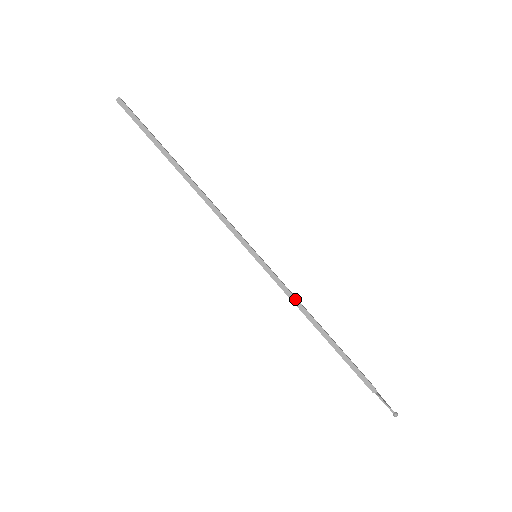
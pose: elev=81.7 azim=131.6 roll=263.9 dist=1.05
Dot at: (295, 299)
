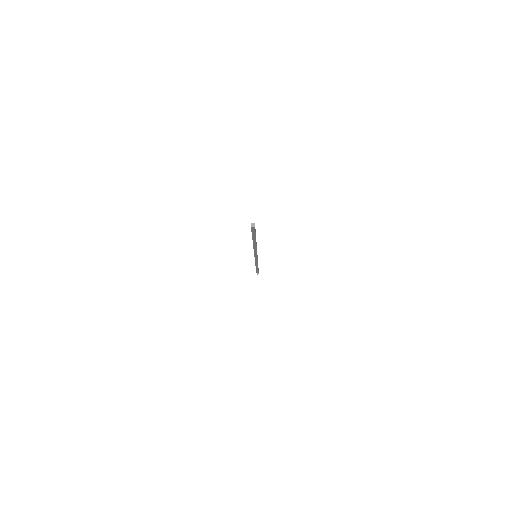
Dot at: (257, 263)
